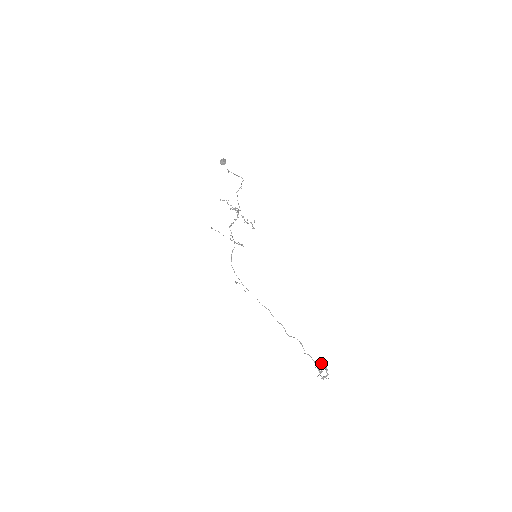
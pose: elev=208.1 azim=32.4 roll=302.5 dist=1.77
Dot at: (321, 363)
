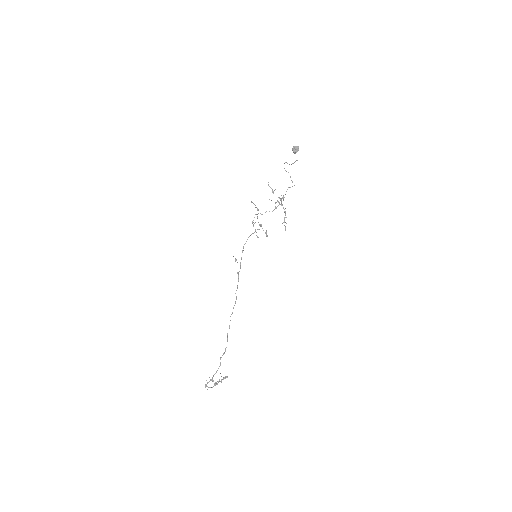
Dot at: occluded
